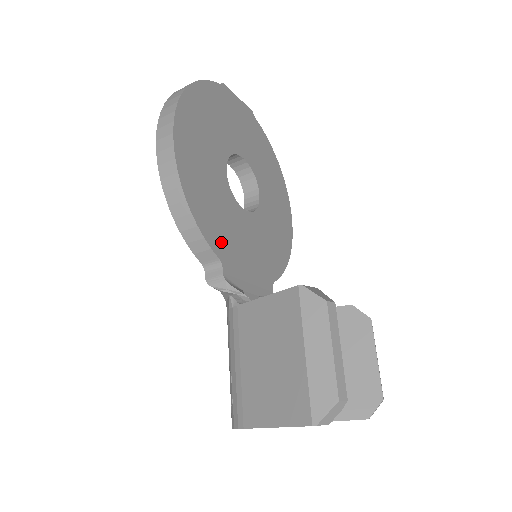
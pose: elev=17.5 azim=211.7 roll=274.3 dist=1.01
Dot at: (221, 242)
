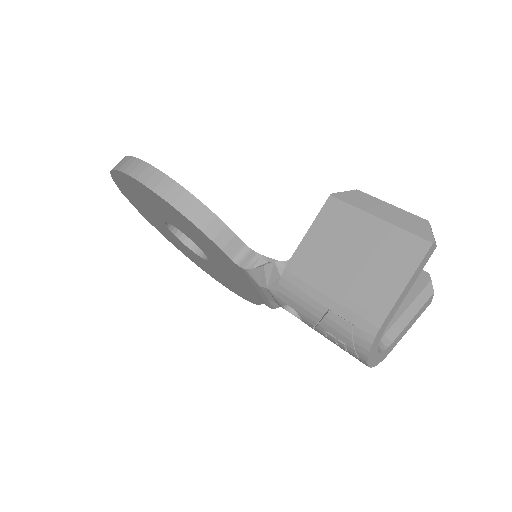
Dot at: occluded
